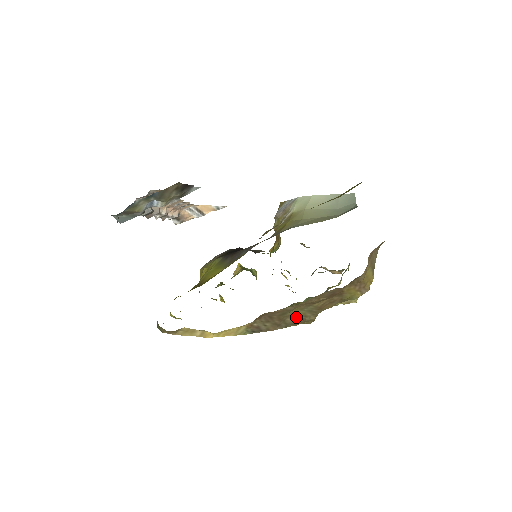
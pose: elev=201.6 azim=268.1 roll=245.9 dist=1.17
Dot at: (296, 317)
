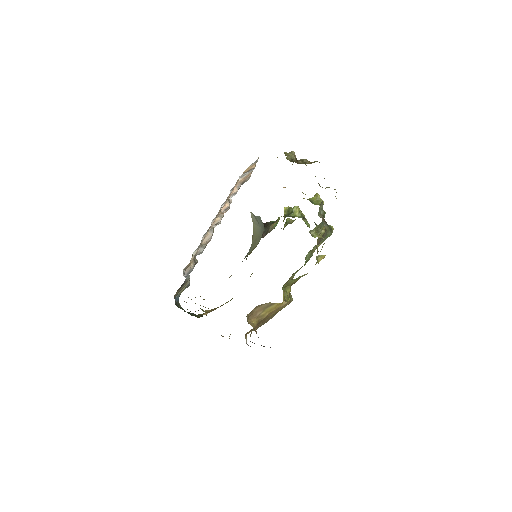
Dot at: occluded
